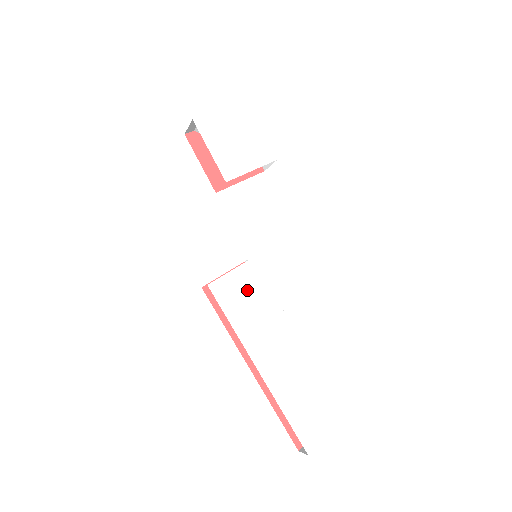
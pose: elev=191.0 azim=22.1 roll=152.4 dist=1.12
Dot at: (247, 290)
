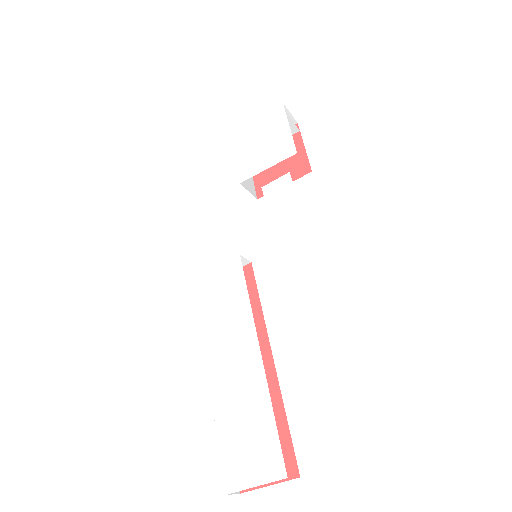
Dot at: (225, 287)
